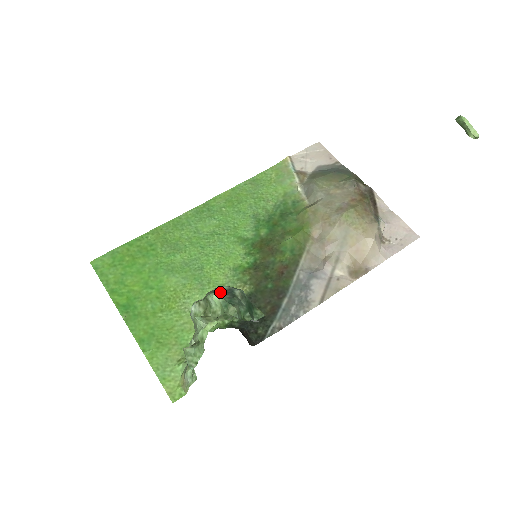
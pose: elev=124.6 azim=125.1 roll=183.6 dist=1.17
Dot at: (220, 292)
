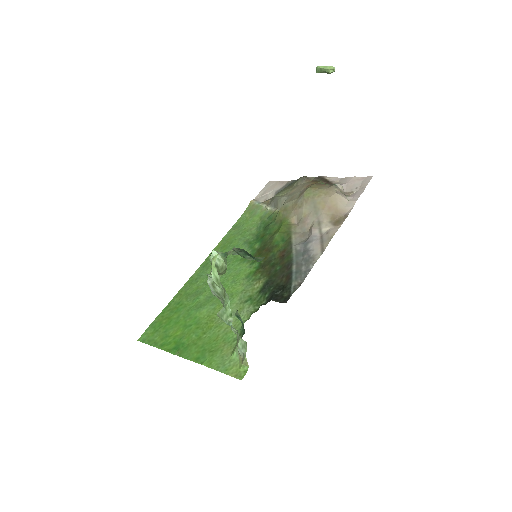
Dot at: occluded
